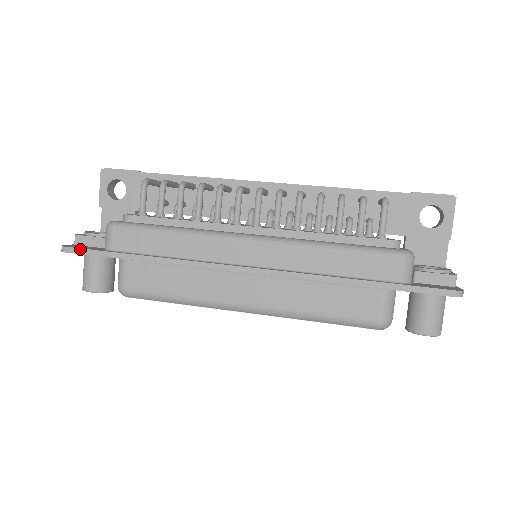
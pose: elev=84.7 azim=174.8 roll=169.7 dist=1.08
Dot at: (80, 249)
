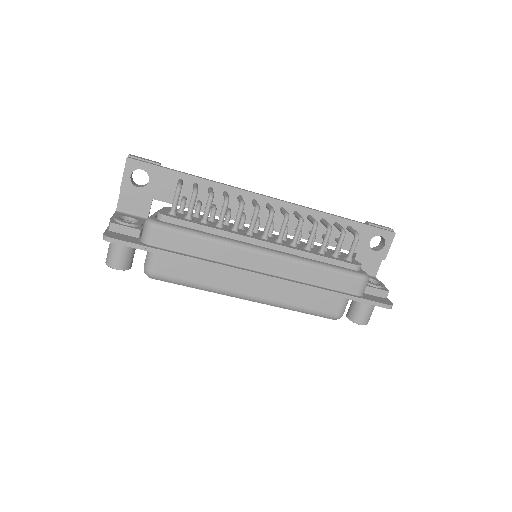
Dot at: (124, 241)
